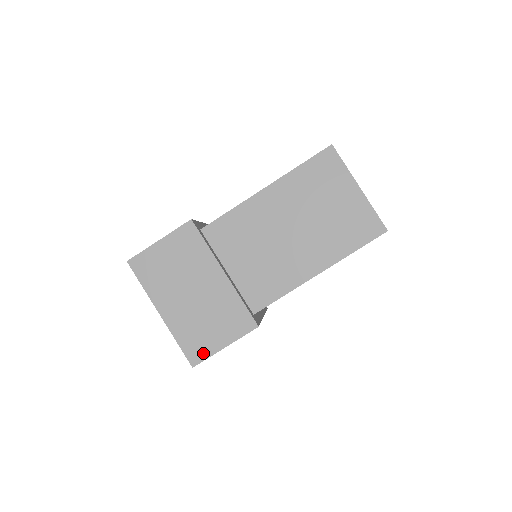
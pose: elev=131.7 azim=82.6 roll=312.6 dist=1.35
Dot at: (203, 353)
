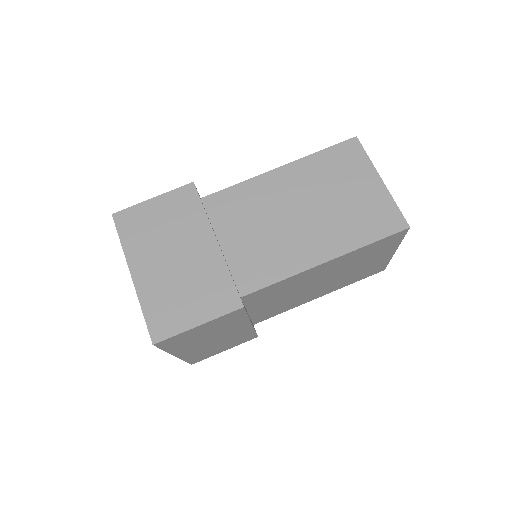
Dot at: (170, 329)
